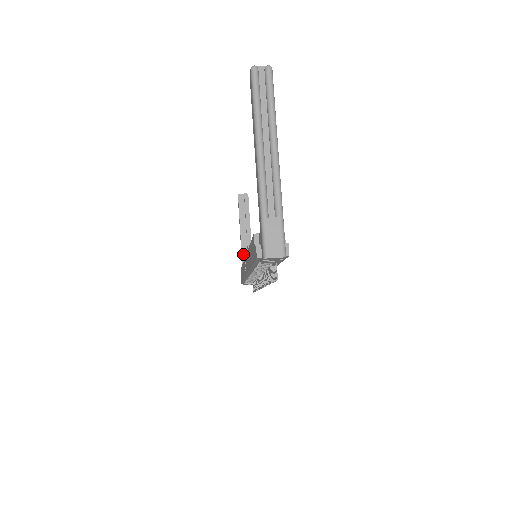
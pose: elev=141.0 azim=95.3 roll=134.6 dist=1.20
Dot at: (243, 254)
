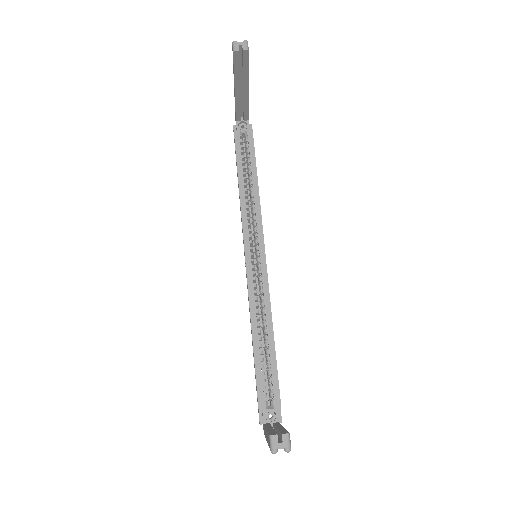
Dot at: (237, 109)
